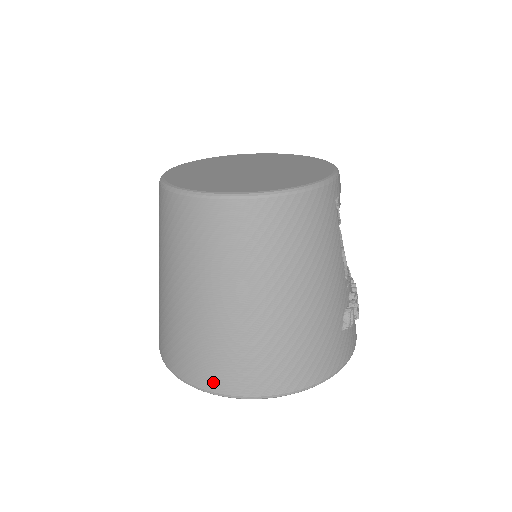
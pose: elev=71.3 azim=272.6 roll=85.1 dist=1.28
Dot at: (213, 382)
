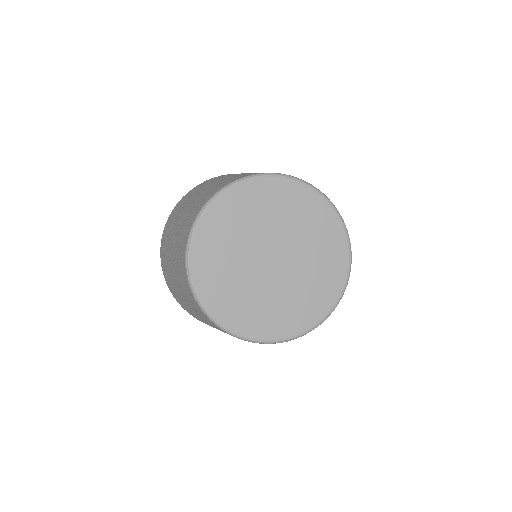
Dot at: (194, 317)
